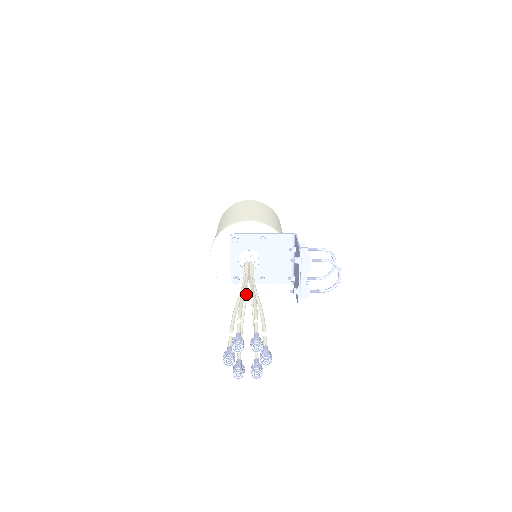
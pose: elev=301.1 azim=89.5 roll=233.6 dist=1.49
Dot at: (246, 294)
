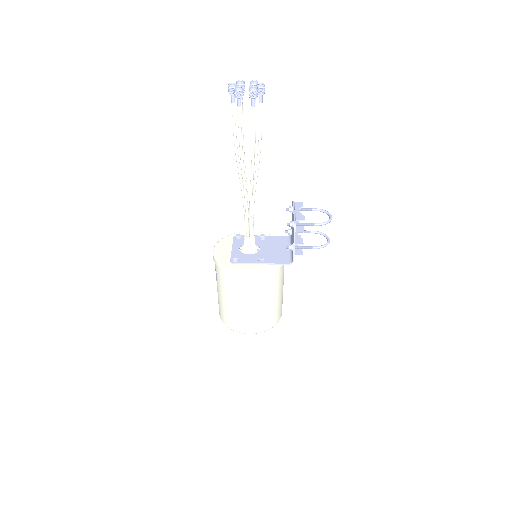
Dot at: (246, 193)
